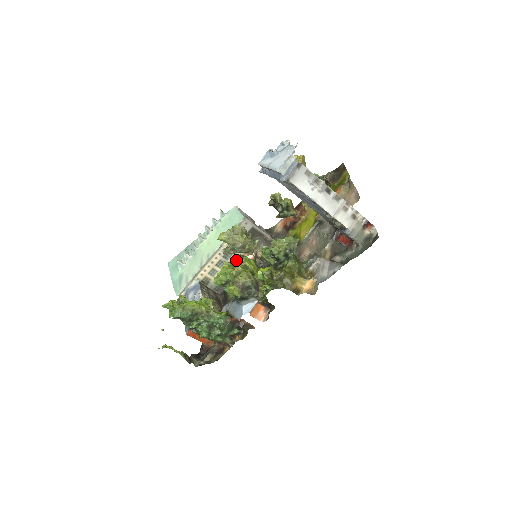
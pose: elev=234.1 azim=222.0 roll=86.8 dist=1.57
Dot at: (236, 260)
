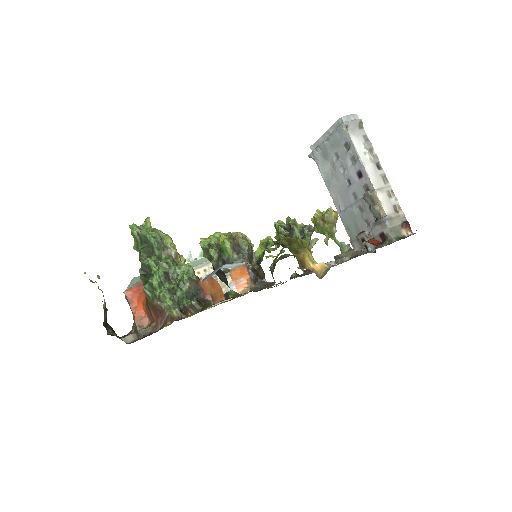
Dot at: occluded
